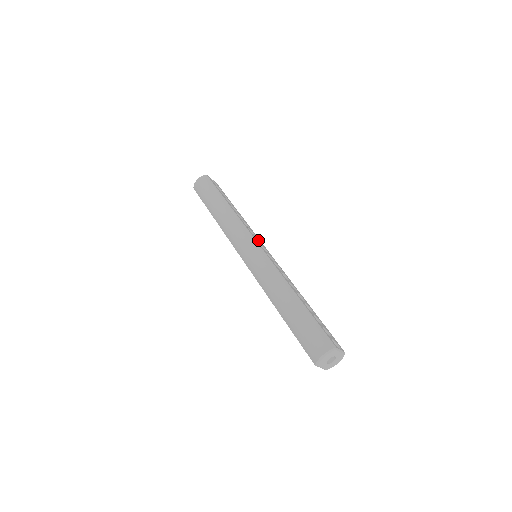
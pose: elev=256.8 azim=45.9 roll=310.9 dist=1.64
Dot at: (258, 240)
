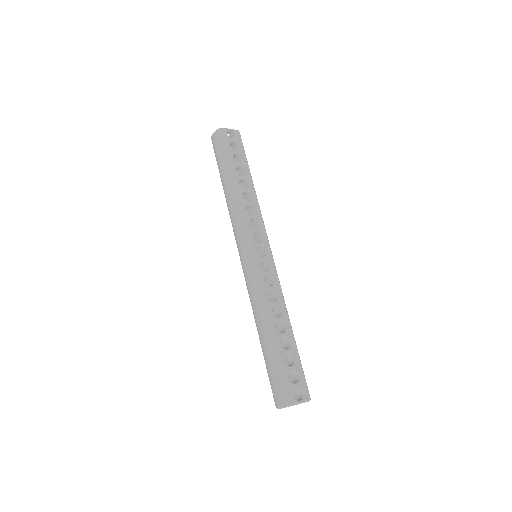
Dot at: (261, 234)
